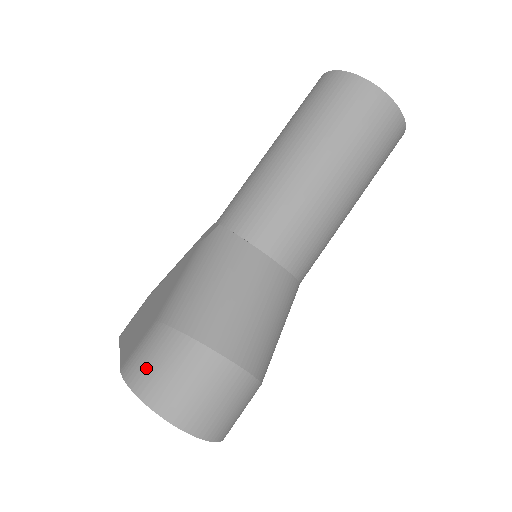
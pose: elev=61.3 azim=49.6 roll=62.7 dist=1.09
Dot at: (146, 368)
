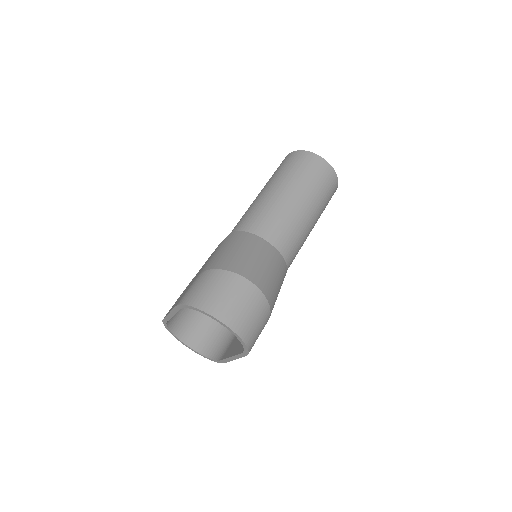
Dot at: (197, 292)
